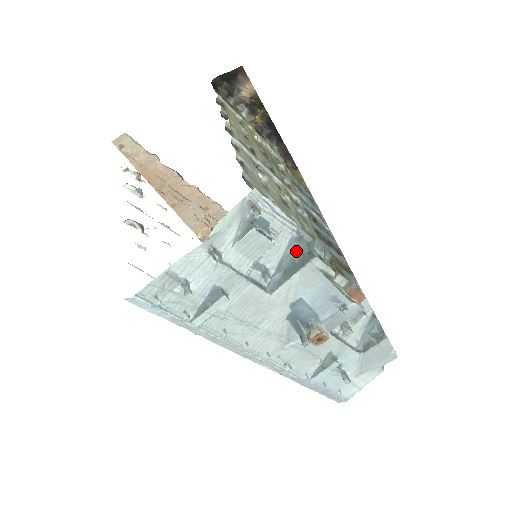
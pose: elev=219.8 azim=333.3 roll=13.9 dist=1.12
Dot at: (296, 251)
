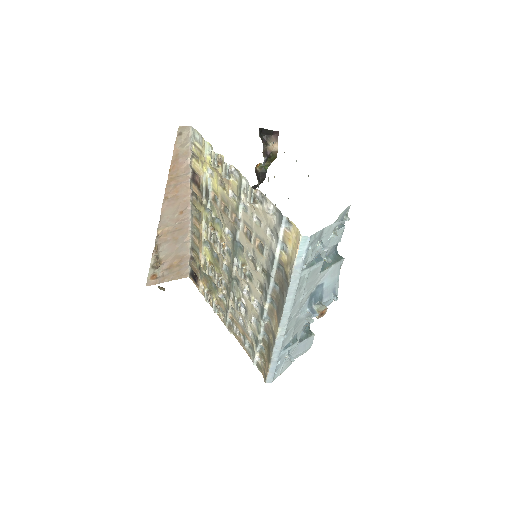
Dot at: (334, 252)
